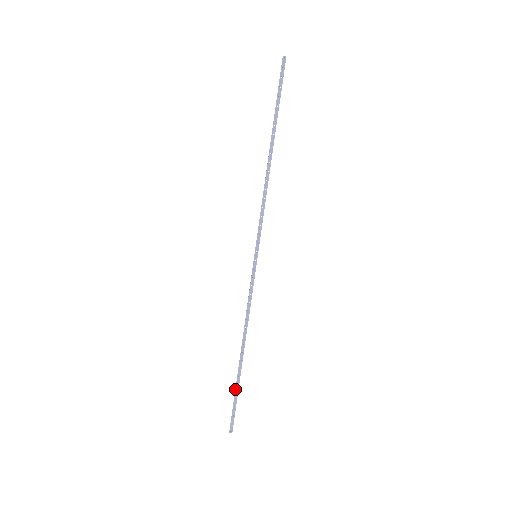
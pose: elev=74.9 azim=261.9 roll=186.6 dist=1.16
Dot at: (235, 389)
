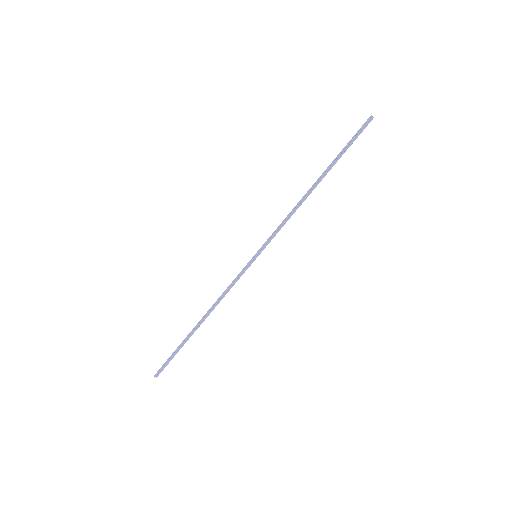
Dot at: (179, 347)
